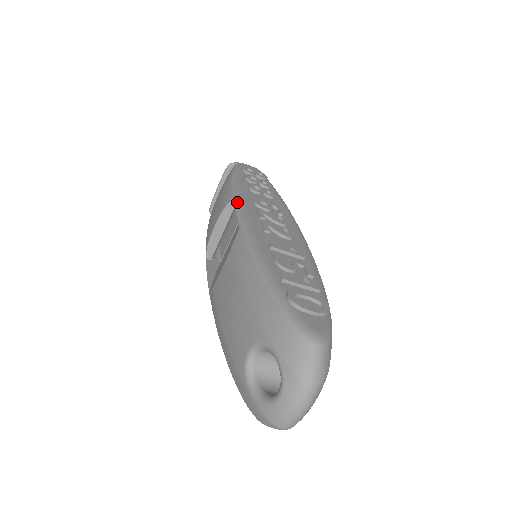
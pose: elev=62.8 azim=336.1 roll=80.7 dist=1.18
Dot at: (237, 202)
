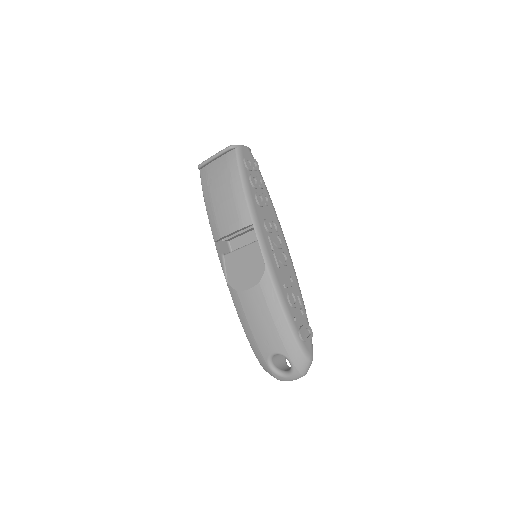
Dot at: (258, 233)
